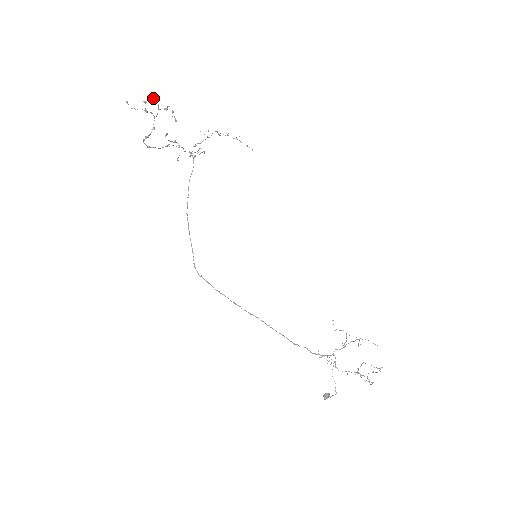
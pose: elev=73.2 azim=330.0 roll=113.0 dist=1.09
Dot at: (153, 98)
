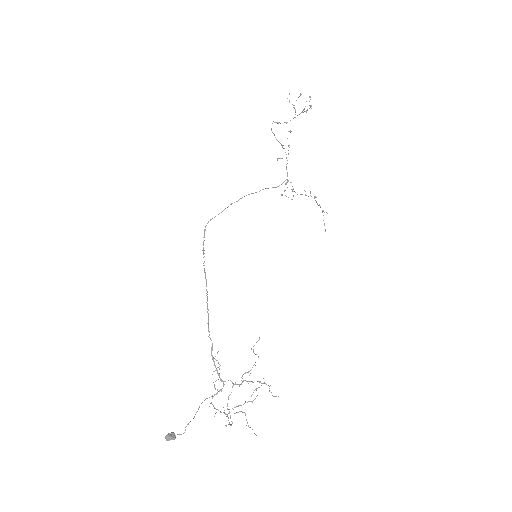
Dot at: occluded
